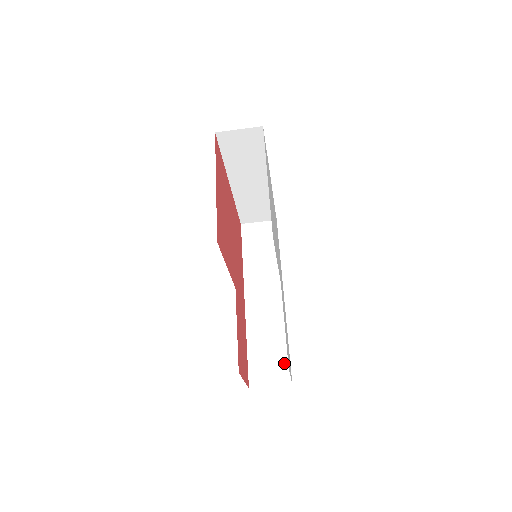
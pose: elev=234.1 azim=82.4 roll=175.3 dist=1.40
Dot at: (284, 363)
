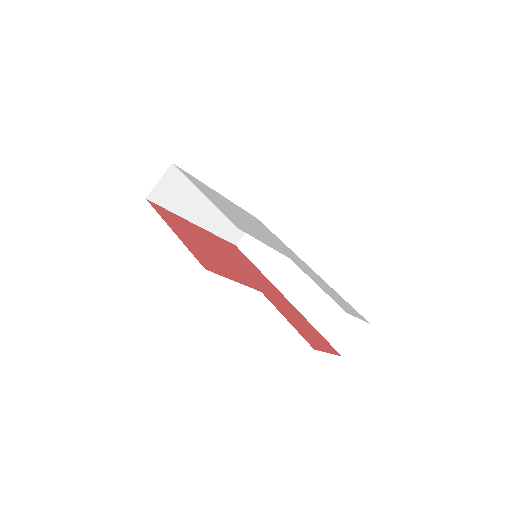
Dot at: occluded
